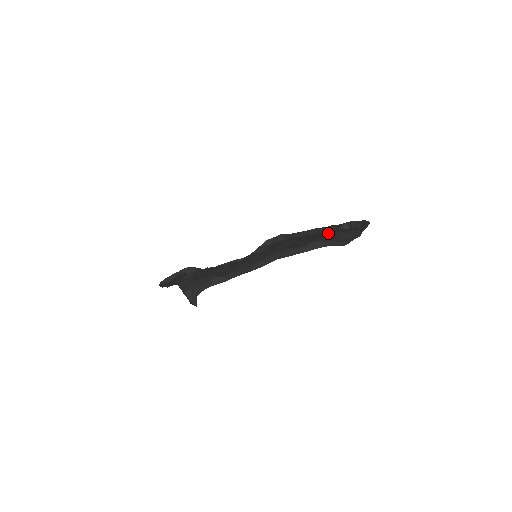
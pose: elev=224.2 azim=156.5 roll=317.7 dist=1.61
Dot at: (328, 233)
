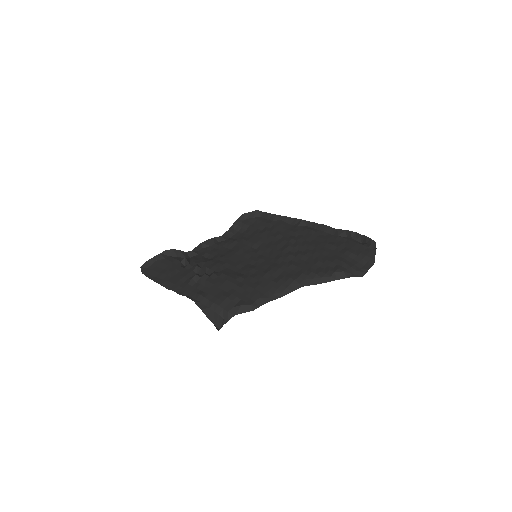
Dot at: (336, 248)
